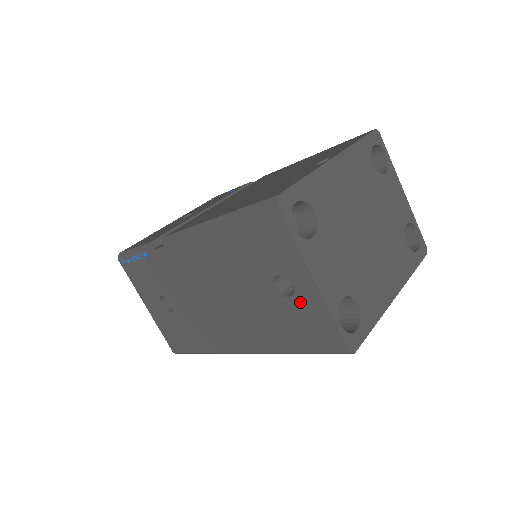
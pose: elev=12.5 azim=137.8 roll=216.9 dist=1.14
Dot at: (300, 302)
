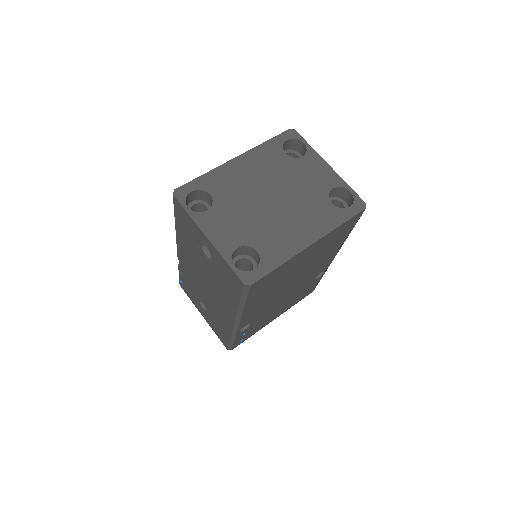
Dot at: (215, 259)
